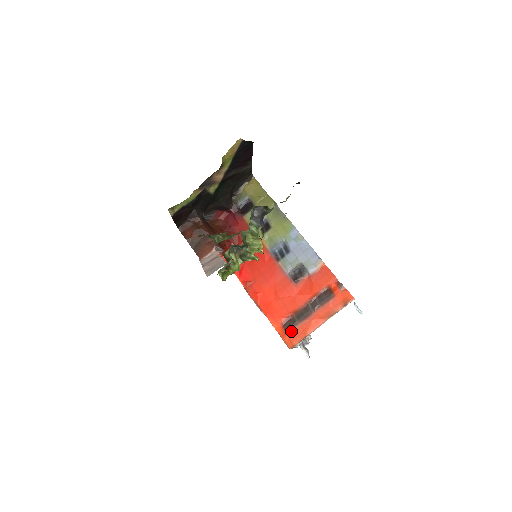
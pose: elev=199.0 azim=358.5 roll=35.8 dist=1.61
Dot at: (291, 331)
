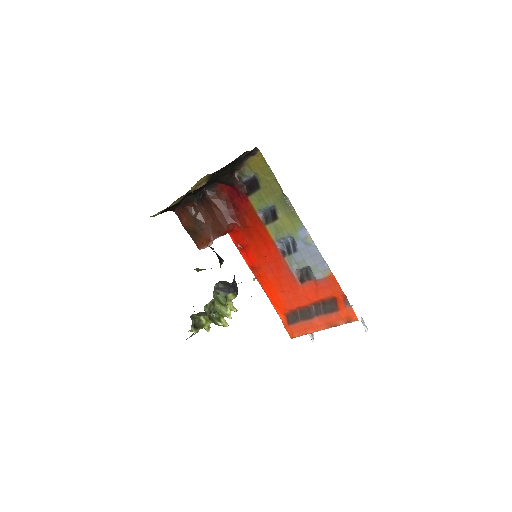
Dot at: (293, 325)
